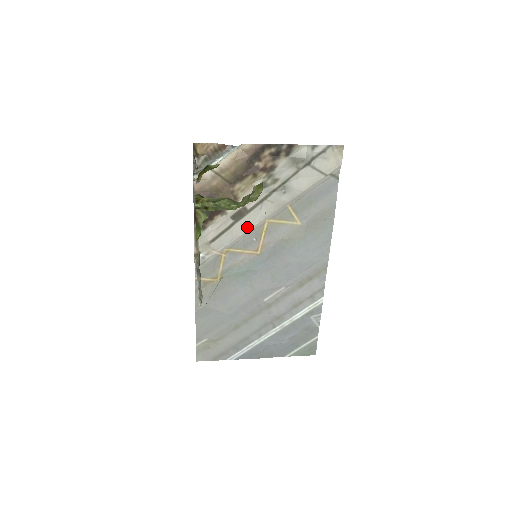
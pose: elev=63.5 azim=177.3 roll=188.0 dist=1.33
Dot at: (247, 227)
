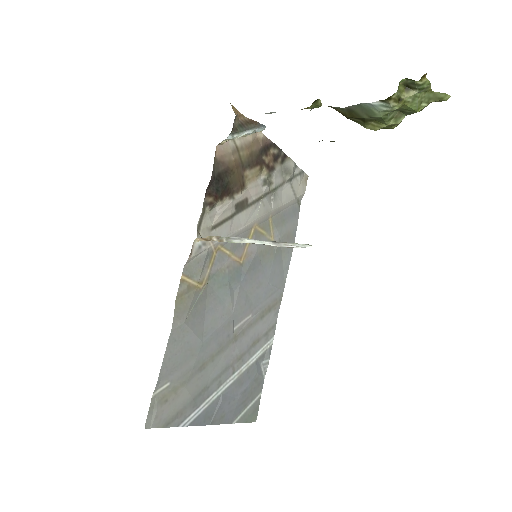
Dot at: (242, 224)
